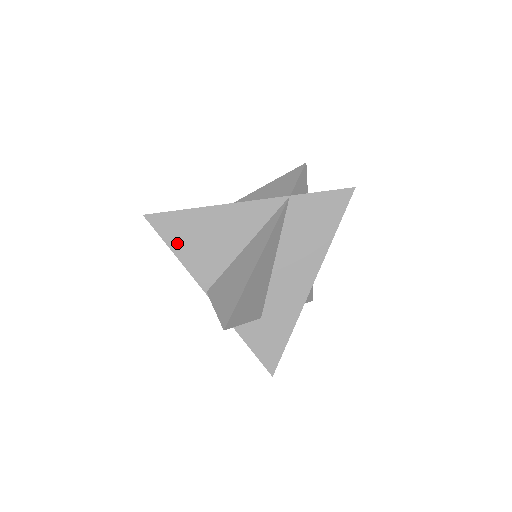
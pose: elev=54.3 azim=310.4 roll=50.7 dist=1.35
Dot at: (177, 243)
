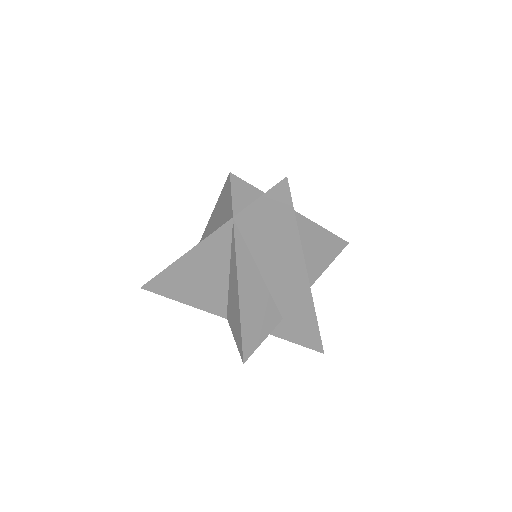
Dot at: (178, 295)
